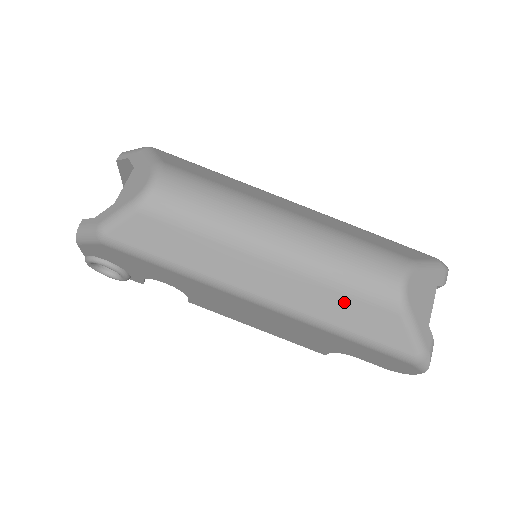
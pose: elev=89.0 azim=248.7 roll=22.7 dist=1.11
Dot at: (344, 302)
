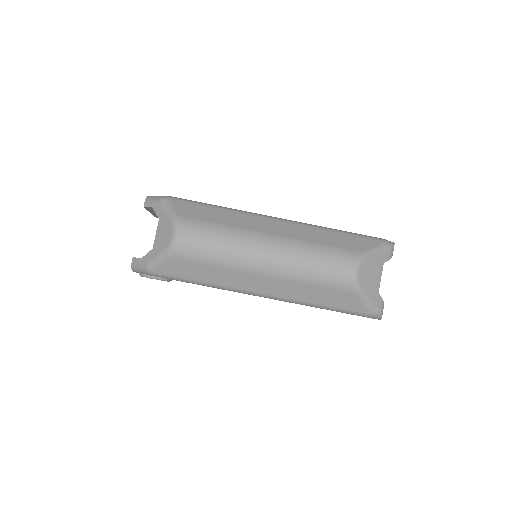
Dot at: (318, 291)
